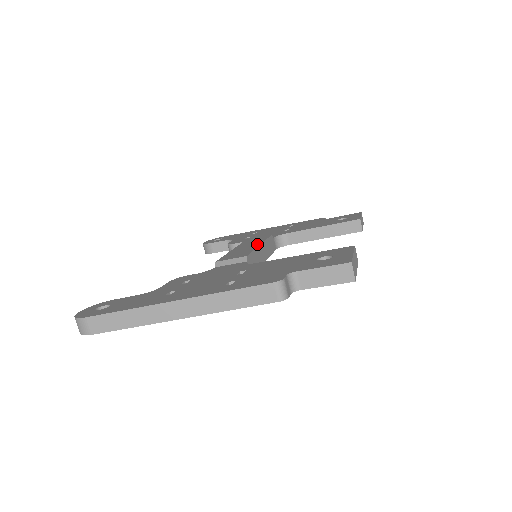
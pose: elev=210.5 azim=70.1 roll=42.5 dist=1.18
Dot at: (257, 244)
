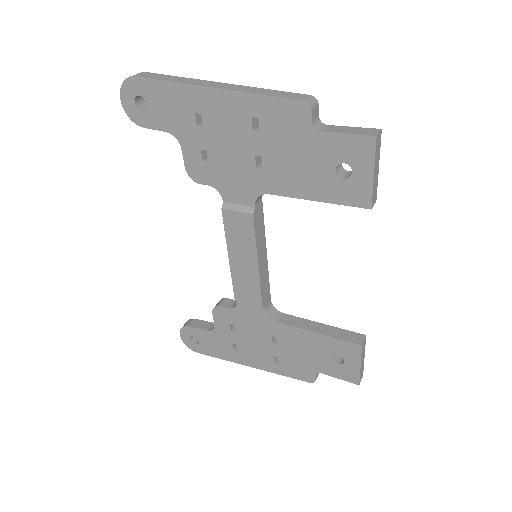
Dot at: (253, 262)
